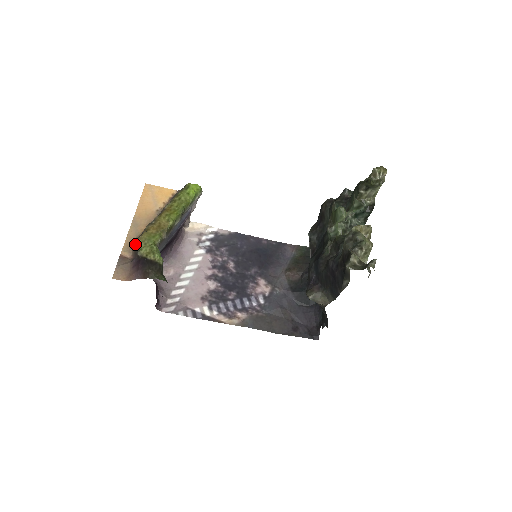
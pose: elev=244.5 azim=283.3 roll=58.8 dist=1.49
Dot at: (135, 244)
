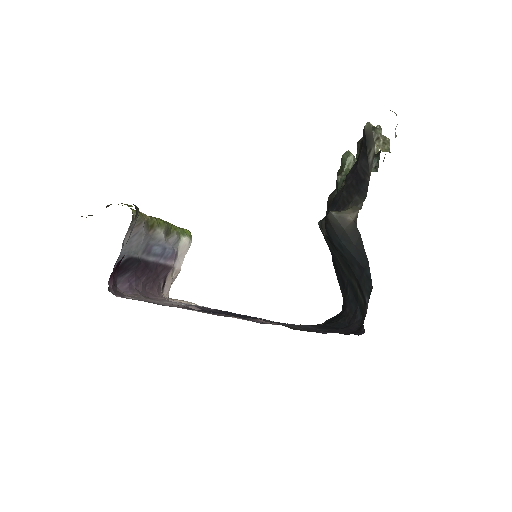
Dot at: occluded
